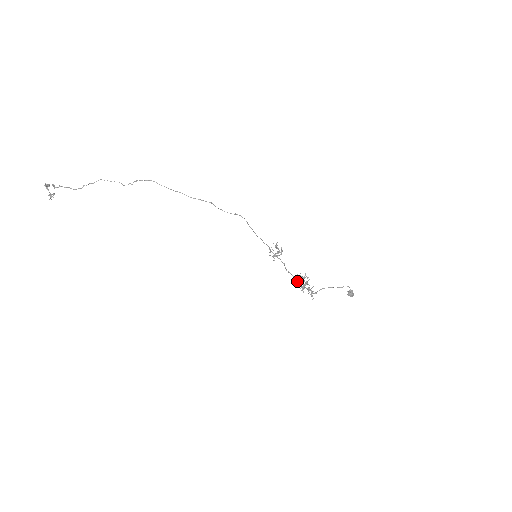
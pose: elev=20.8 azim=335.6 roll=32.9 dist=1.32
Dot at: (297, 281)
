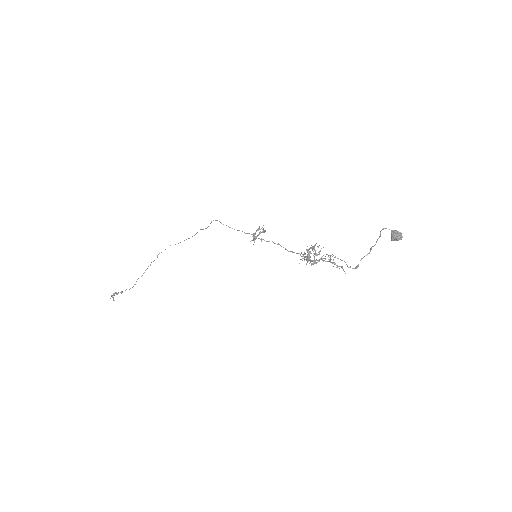
Dot at: occluded
